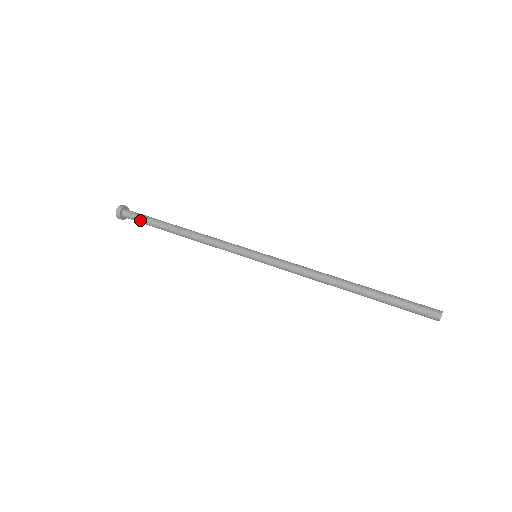
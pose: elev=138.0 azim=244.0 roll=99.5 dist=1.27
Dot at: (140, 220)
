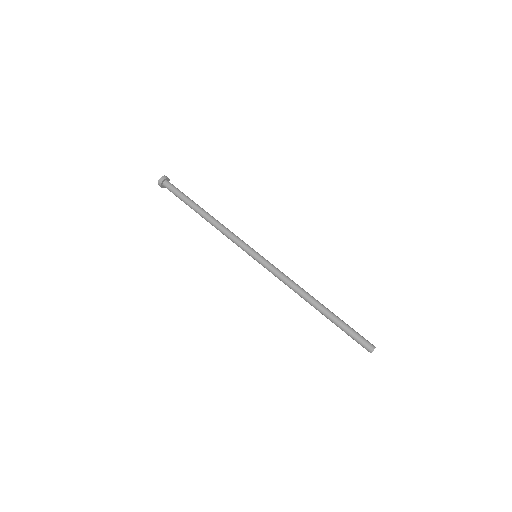
Dot at: (176, 196)
